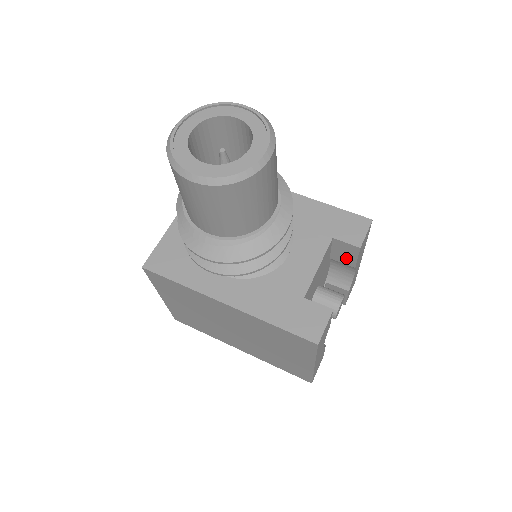
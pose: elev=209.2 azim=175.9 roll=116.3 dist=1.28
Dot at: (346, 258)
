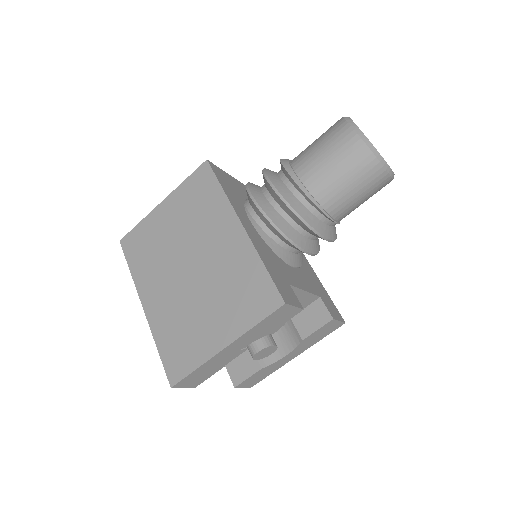
Dot at: (307, 325)
